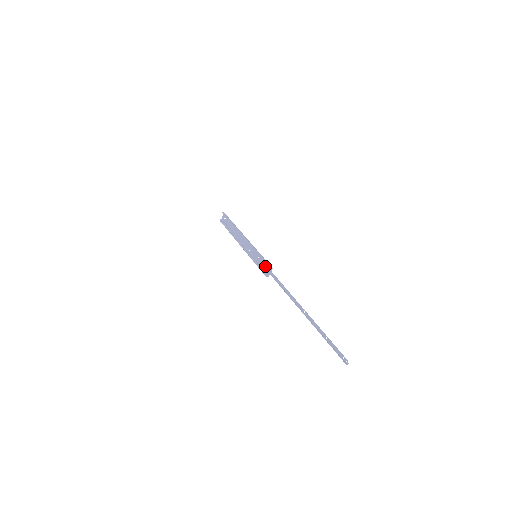
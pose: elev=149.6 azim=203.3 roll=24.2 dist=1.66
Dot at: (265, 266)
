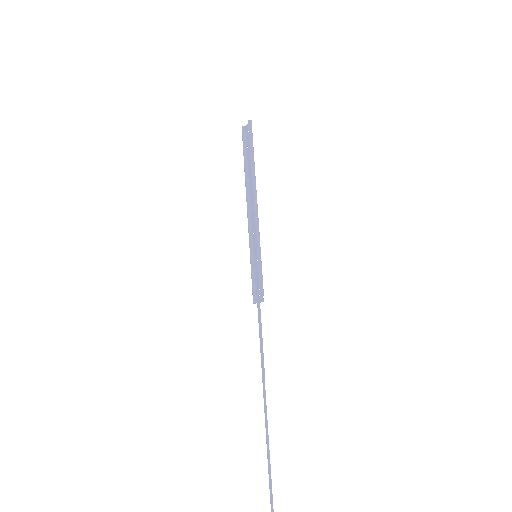
Dot at: (259, 285)
